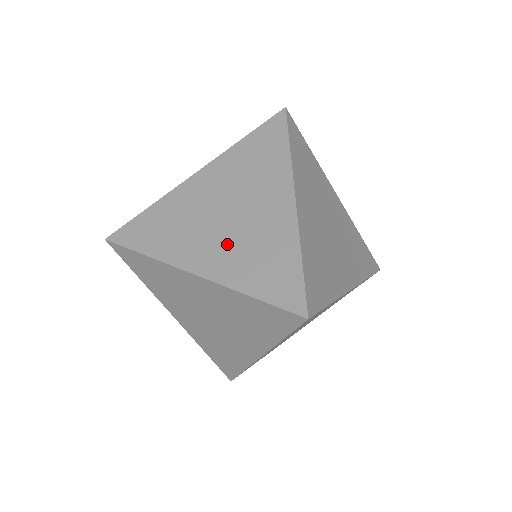
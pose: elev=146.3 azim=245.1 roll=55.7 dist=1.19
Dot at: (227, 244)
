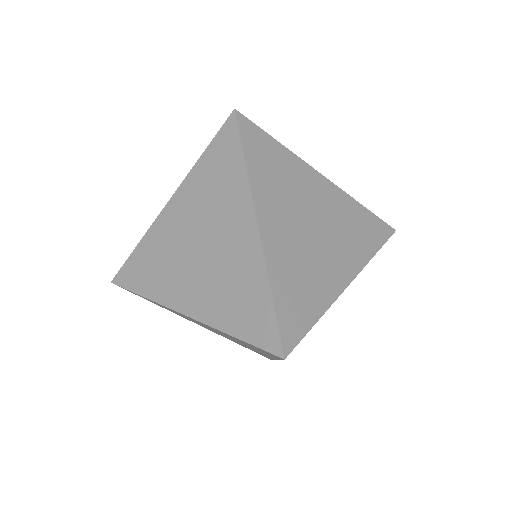
Dot at: (206, 282)
